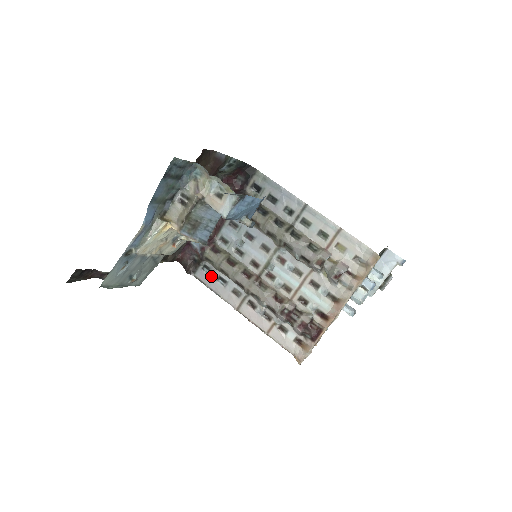
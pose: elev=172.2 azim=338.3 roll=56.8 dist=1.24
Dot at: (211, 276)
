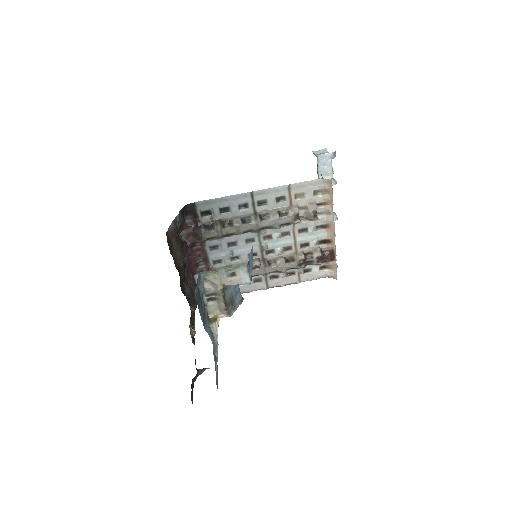
Dot at: occluded
